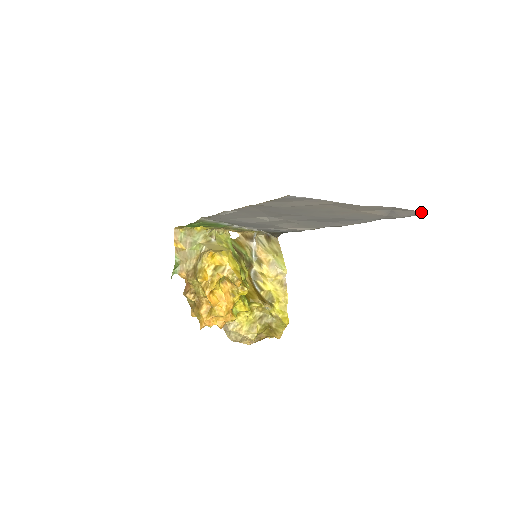
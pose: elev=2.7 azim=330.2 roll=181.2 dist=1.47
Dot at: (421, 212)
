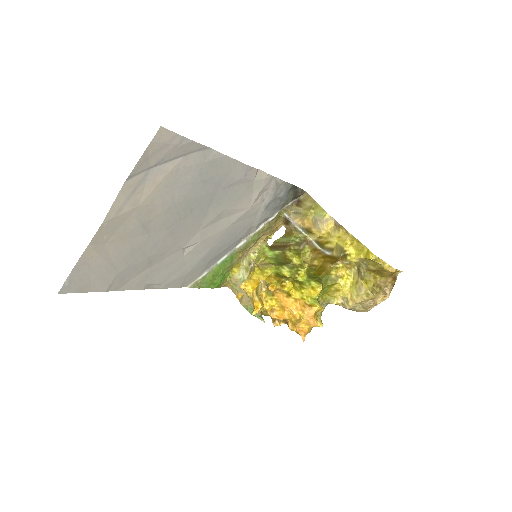
Dot at: (155, 138)
